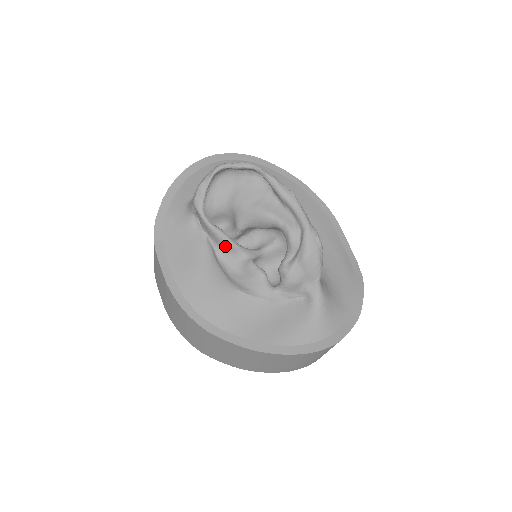
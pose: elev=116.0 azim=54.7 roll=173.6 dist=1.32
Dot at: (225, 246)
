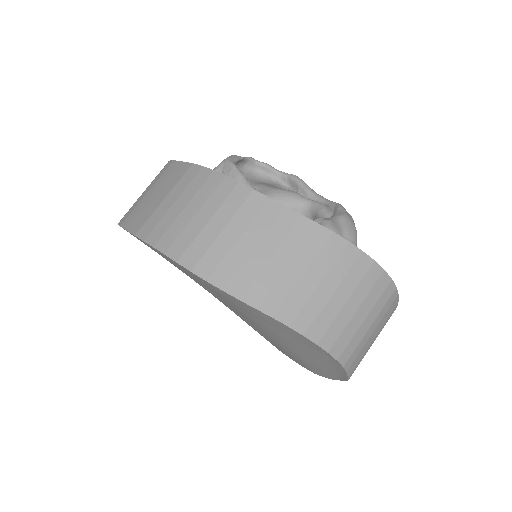
Dot at: occluded
